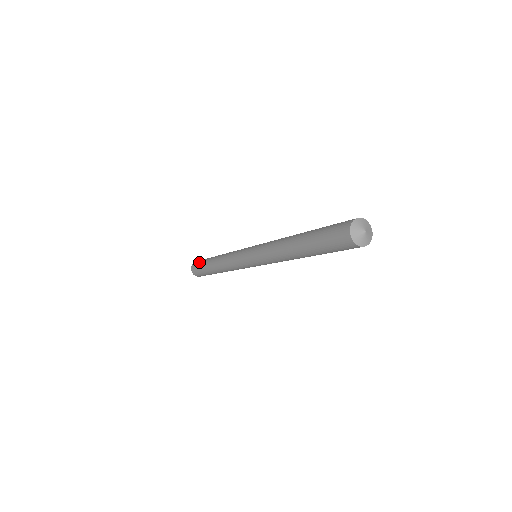
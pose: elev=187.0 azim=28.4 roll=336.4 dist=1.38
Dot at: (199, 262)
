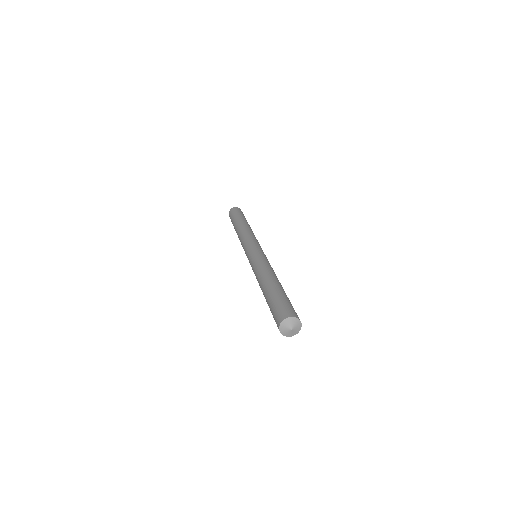
Dot at: (231, 218)
